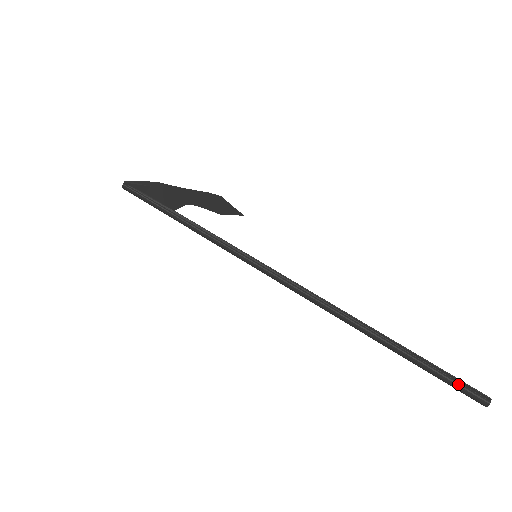
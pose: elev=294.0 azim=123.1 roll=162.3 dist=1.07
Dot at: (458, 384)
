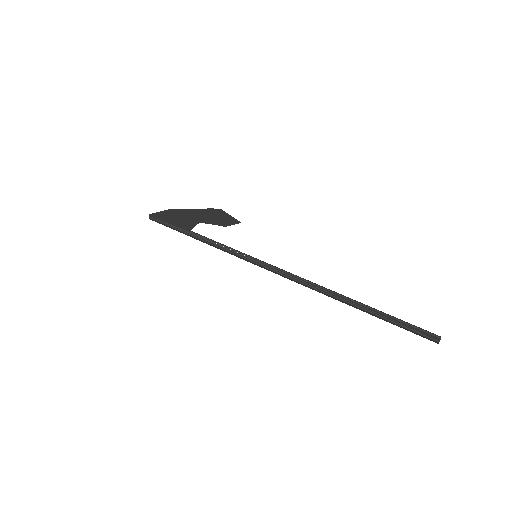
Dot at: (415, 331)
